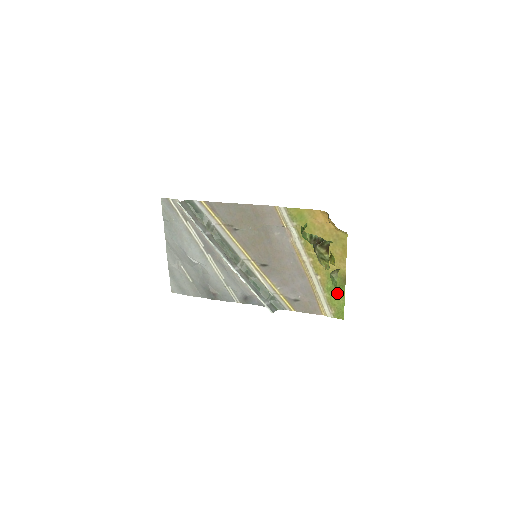
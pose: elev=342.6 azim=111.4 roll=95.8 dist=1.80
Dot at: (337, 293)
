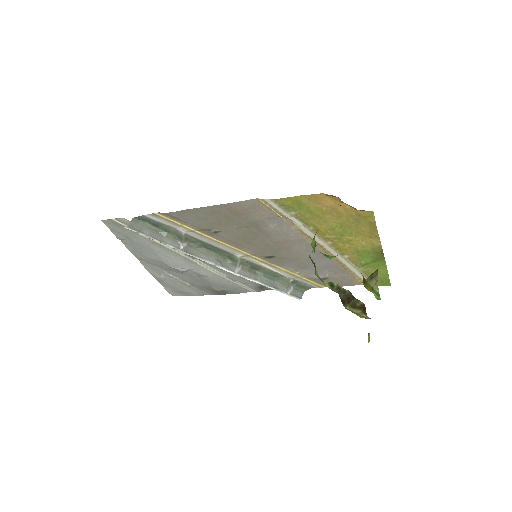
Dot at: (375, 266)
